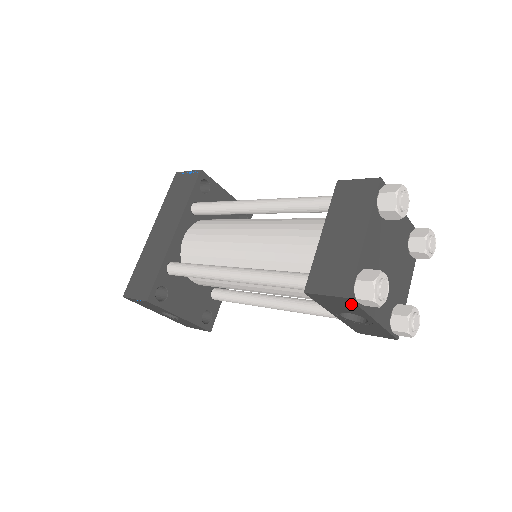
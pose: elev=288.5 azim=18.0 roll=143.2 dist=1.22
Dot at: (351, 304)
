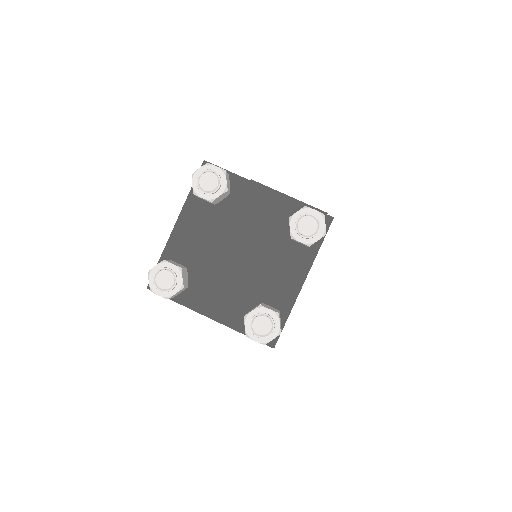
Dot at: occluded
